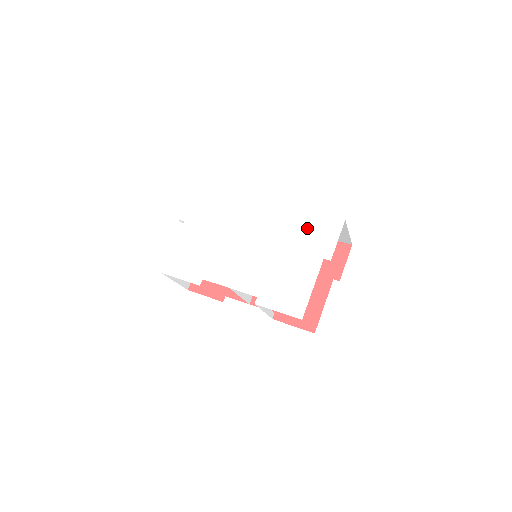
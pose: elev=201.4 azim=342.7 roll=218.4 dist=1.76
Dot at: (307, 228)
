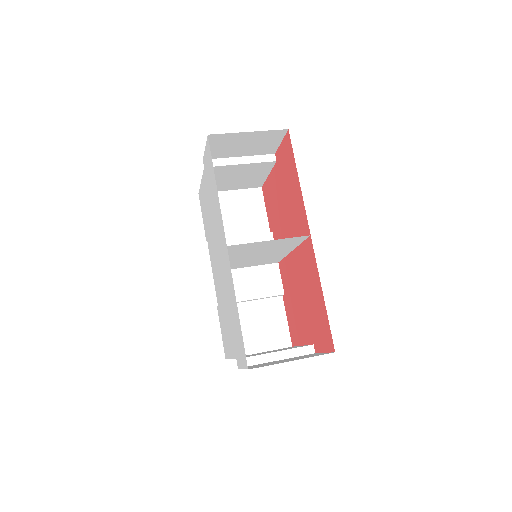
Dot at: (235, 323)
